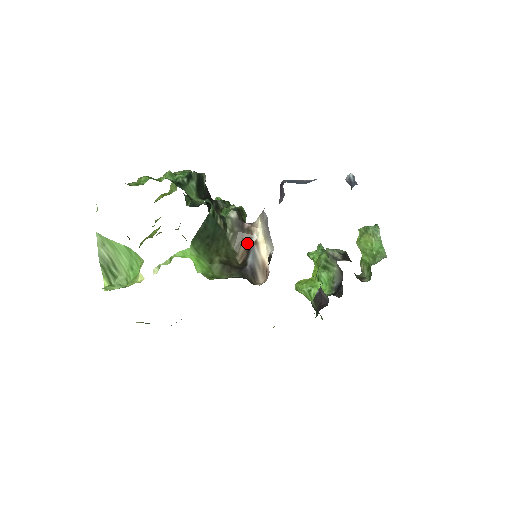
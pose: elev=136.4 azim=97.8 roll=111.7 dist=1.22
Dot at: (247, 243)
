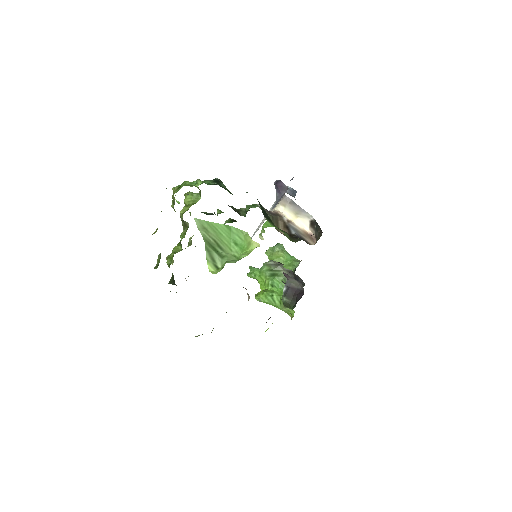
Dot at: (283, 223)
